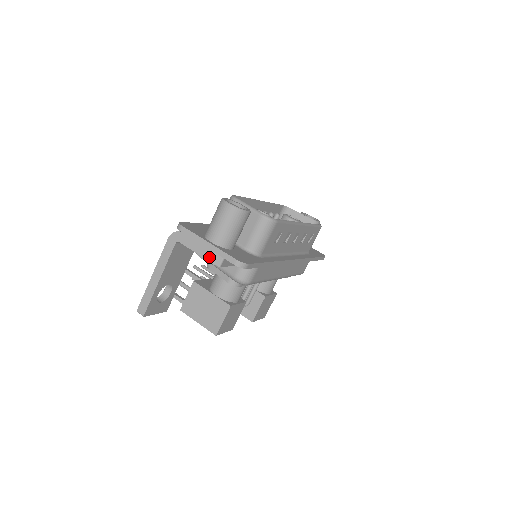
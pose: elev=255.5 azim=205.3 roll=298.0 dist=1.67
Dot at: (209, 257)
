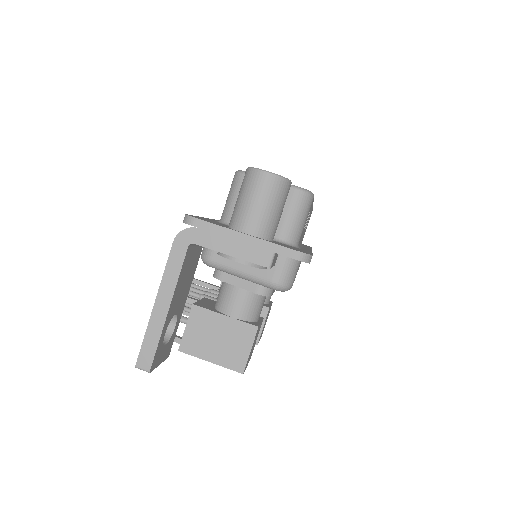
Dot at: (251, 256)
